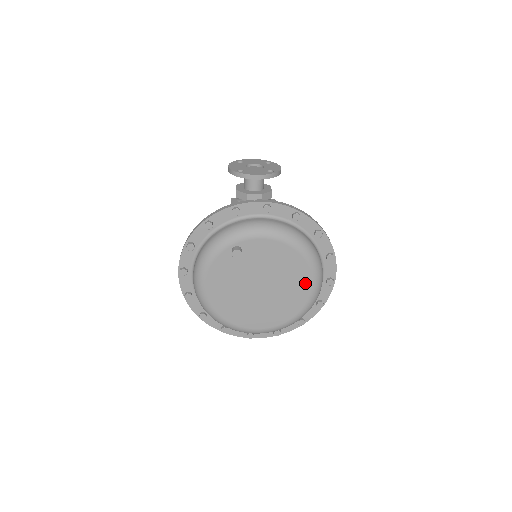
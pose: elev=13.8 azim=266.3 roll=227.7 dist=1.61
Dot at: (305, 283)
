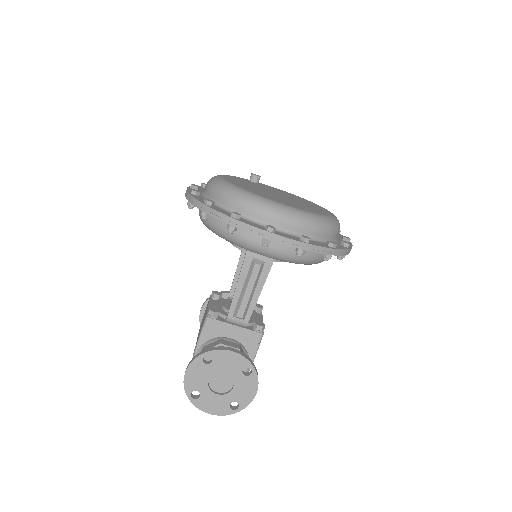
Dot at: (322, 209)
